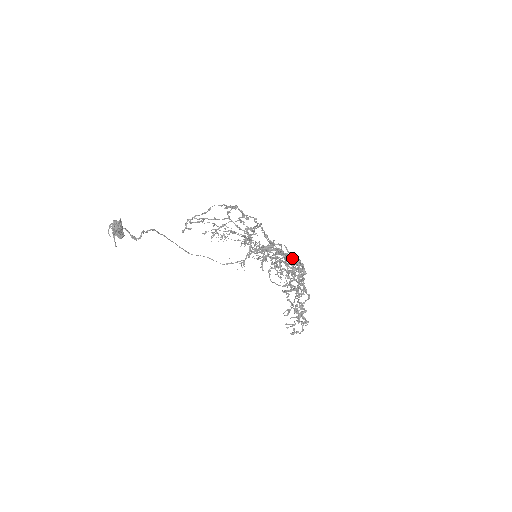
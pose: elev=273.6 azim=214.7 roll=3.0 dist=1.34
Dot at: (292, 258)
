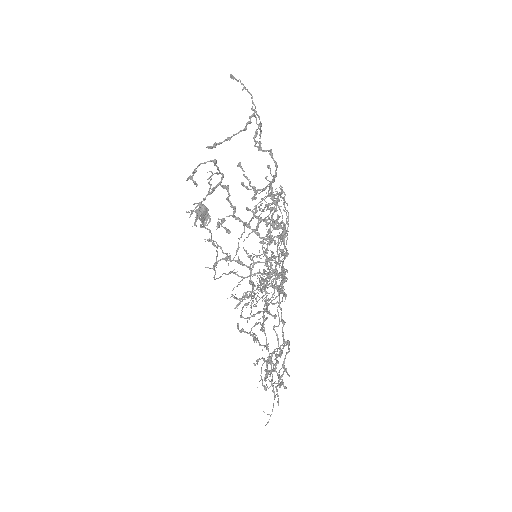
Dot at: occluded
